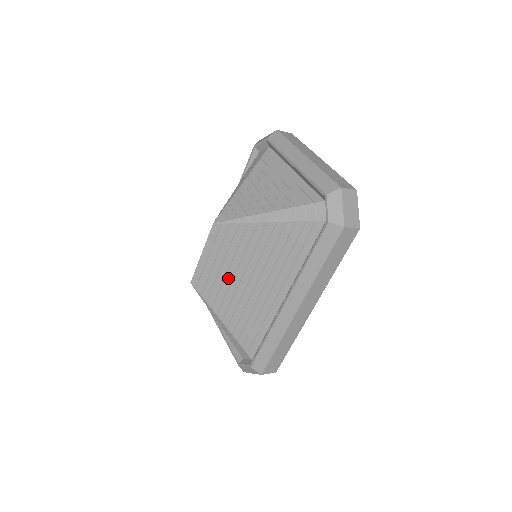
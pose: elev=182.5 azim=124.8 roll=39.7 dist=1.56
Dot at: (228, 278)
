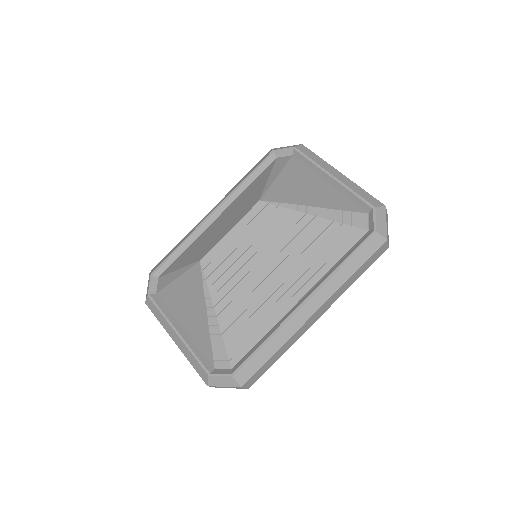
Dot at: (248, 265)
